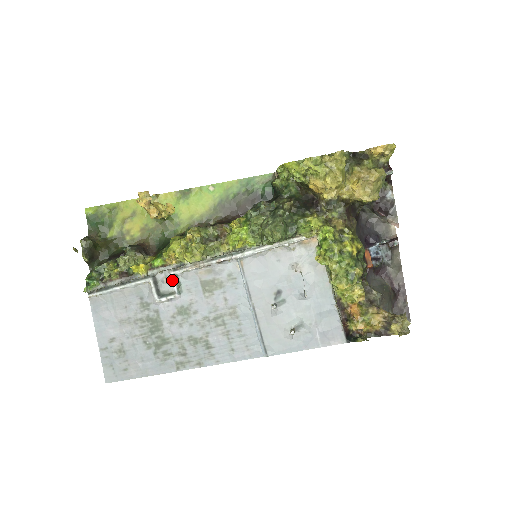
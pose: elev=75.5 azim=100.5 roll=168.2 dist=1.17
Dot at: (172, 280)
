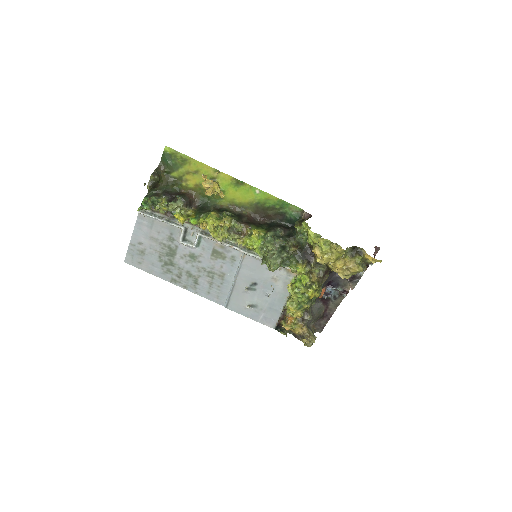
Dot at: (196, 237)
